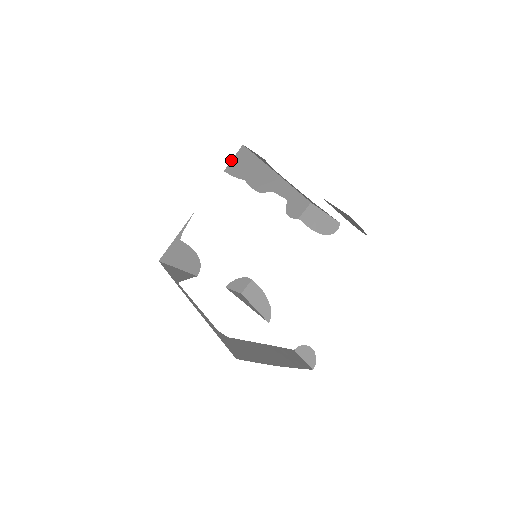
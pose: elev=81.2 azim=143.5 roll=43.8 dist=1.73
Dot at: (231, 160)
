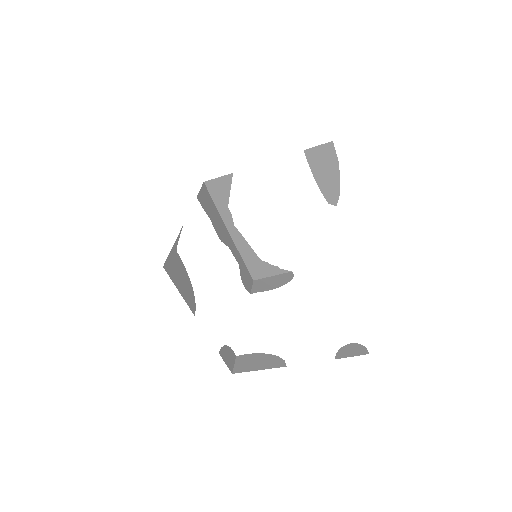
Dot at: (199, 191)
